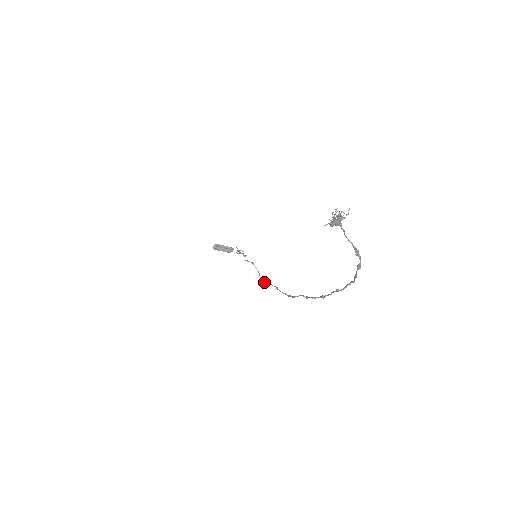
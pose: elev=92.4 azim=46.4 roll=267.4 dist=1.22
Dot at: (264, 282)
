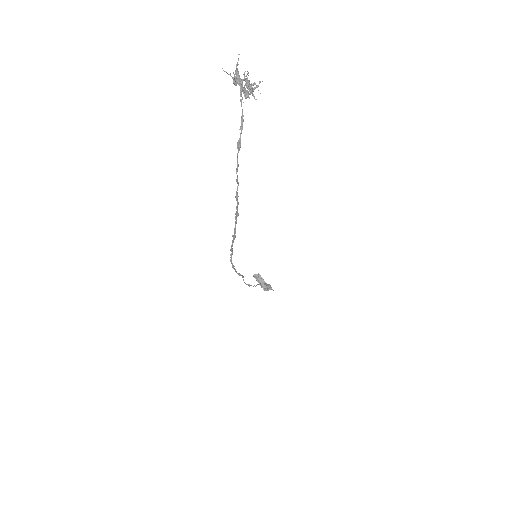
Dot at: (243, 280)
